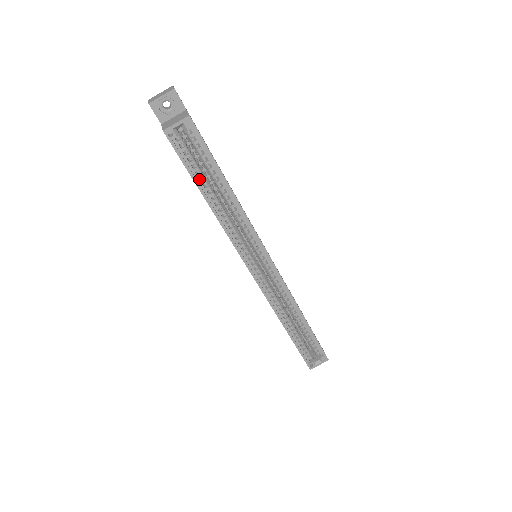
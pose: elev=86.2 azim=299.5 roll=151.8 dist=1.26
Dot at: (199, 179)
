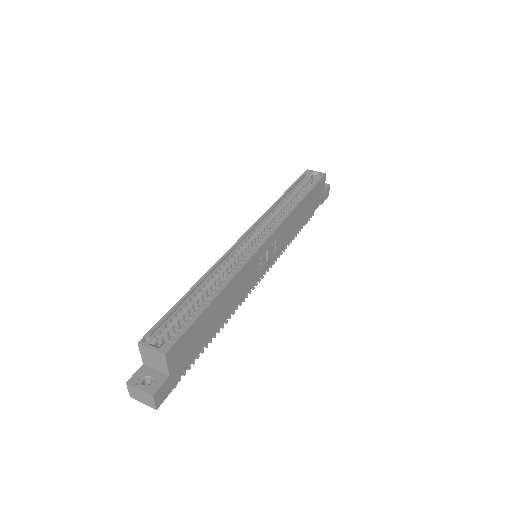
Dot at: (294, 190)
